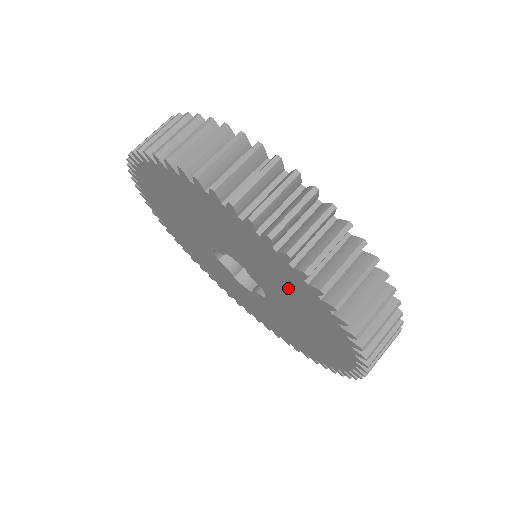
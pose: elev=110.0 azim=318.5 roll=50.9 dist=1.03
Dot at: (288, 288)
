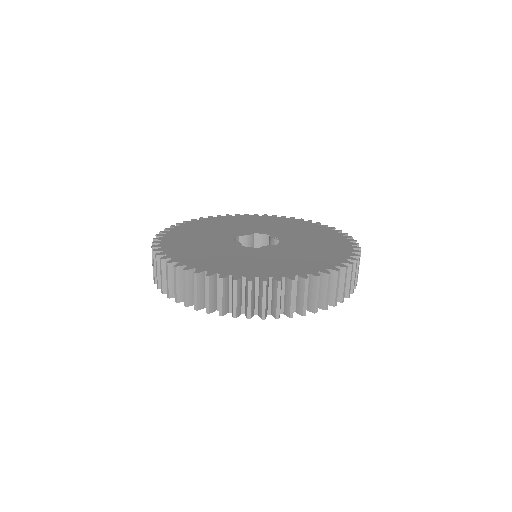
Dot at: occluded
